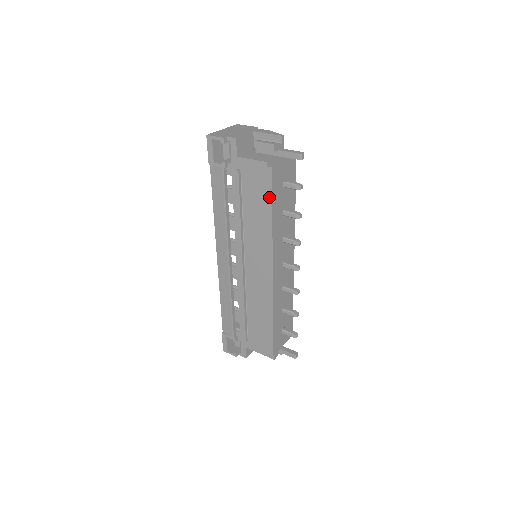
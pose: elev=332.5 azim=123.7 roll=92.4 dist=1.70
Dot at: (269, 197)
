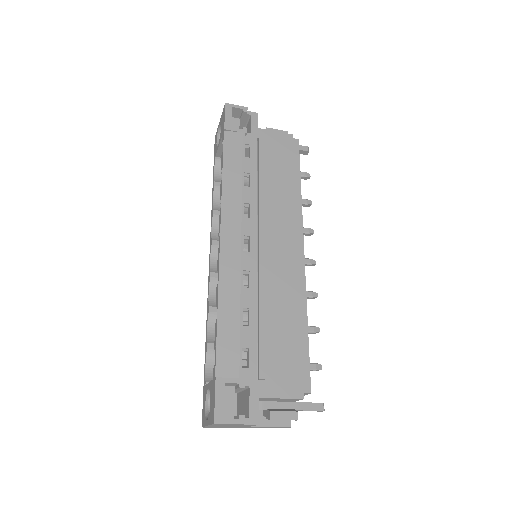
Dot at: (296, 165)
